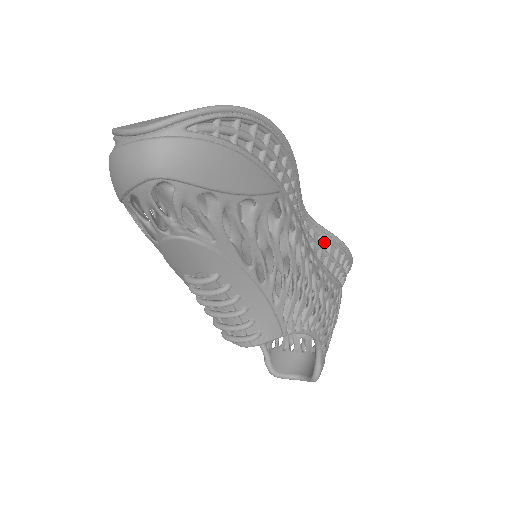
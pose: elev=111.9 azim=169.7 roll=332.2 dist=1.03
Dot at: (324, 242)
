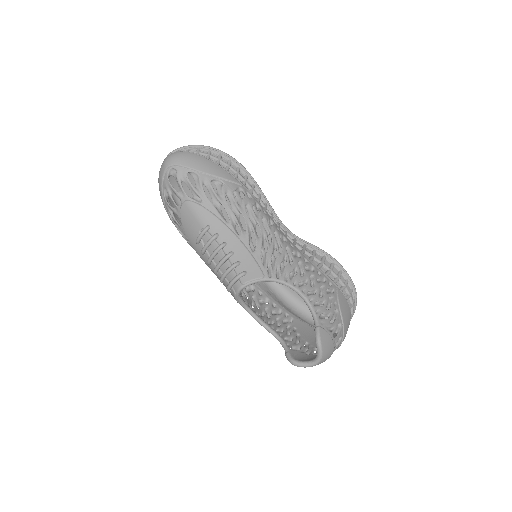
Dot at: (309, 250)
